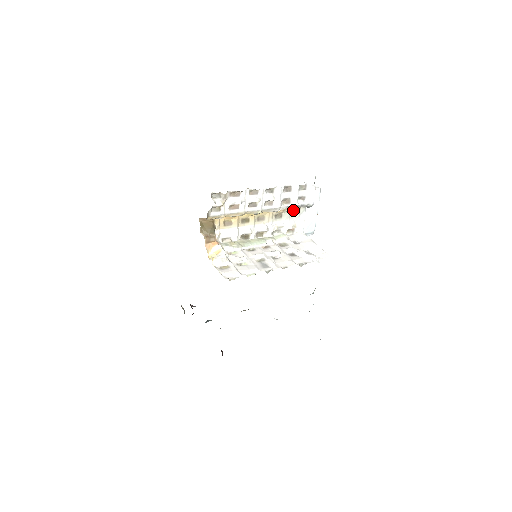
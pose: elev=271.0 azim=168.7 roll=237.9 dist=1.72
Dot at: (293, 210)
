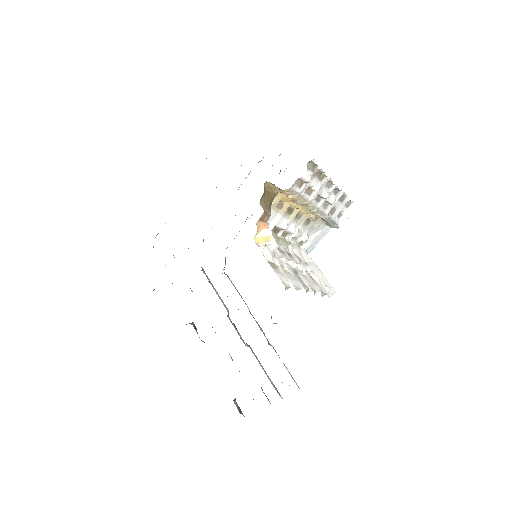
Dot at: (318, 222)
